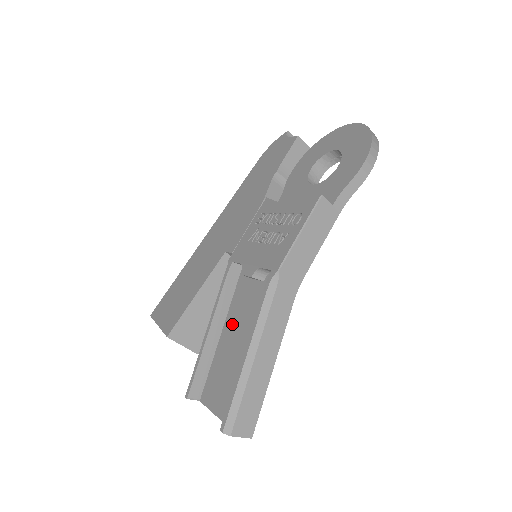
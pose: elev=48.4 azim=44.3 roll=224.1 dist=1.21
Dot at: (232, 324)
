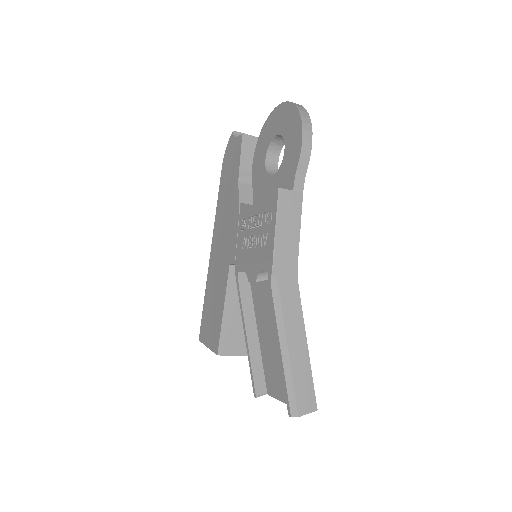
Dot at: (262, 323)
